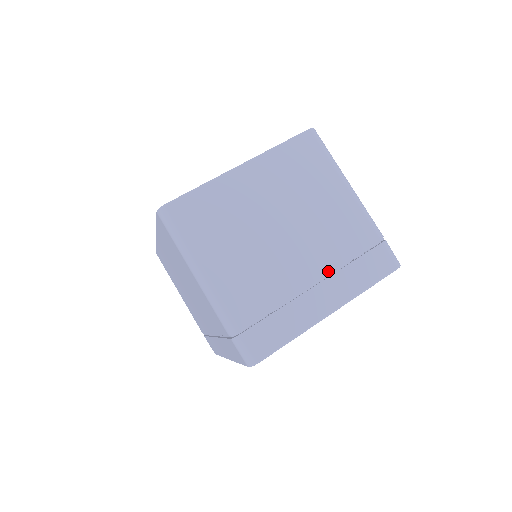
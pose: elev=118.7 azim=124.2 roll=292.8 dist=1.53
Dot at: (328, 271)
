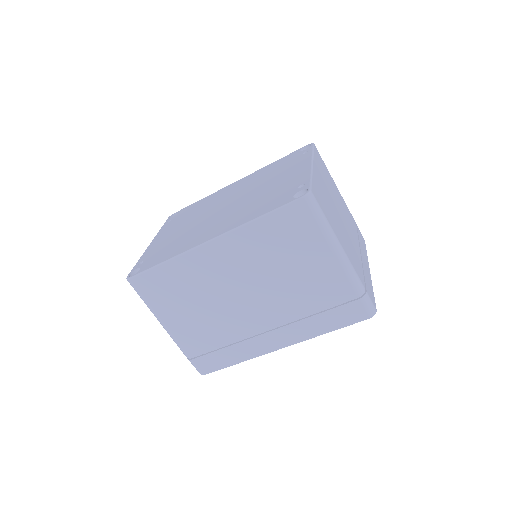
Dot at: occluded
